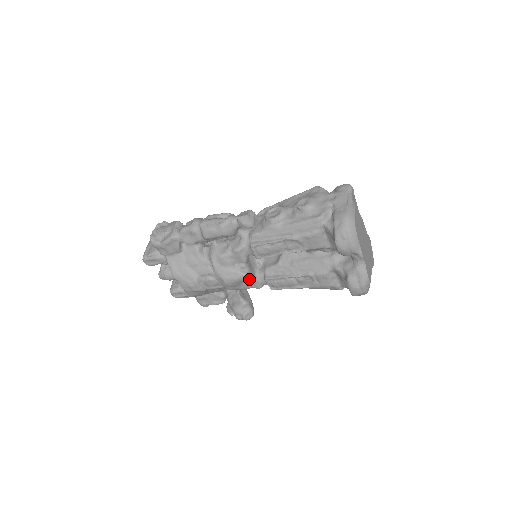
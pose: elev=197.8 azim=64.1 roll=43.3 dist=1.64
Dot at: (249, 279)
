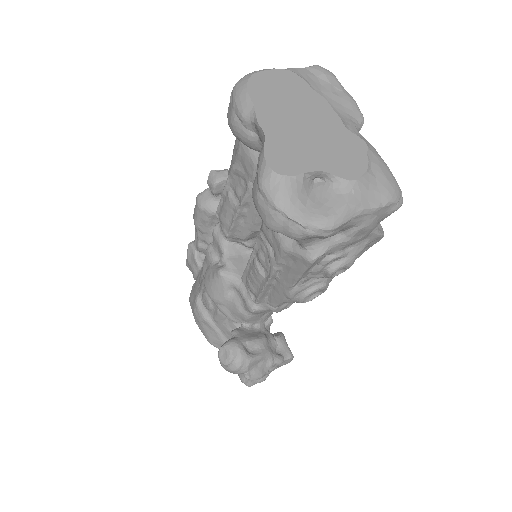
Dot at: (236, 288)
